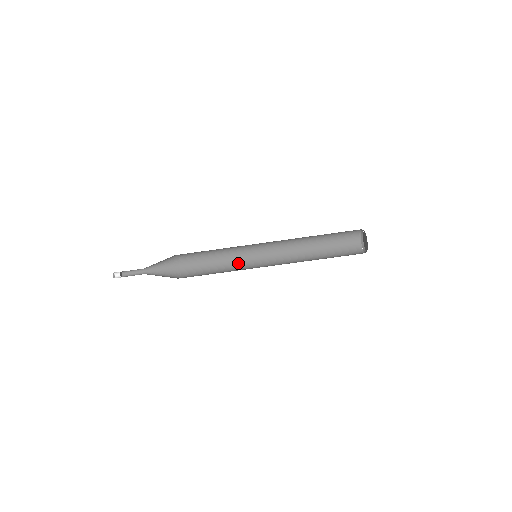
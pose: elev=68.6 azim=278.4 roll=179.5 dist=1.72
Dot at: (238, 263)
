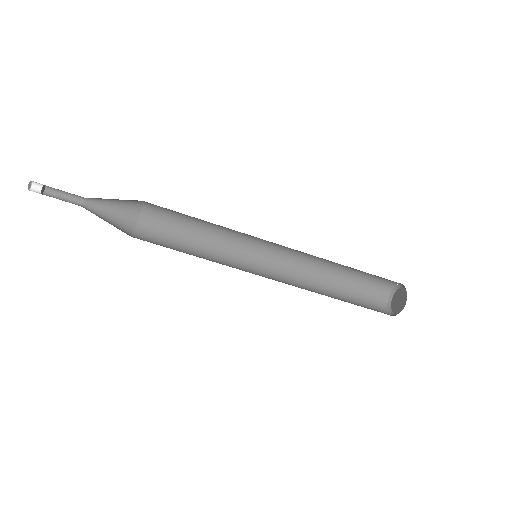
Dot at: (224, 252)
